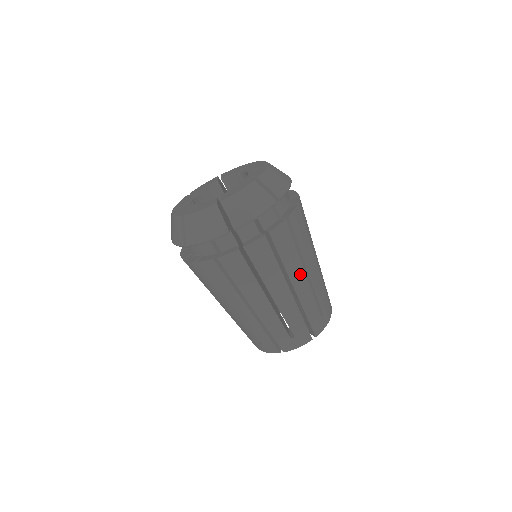
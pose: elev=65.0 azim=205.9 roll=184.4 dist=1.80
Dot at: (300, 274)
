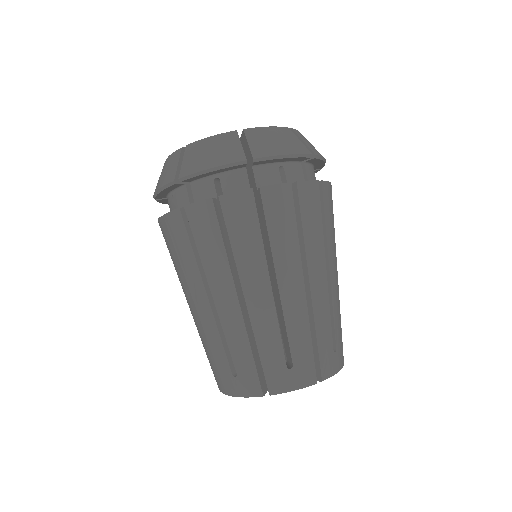
Dot at: (260, 281)
